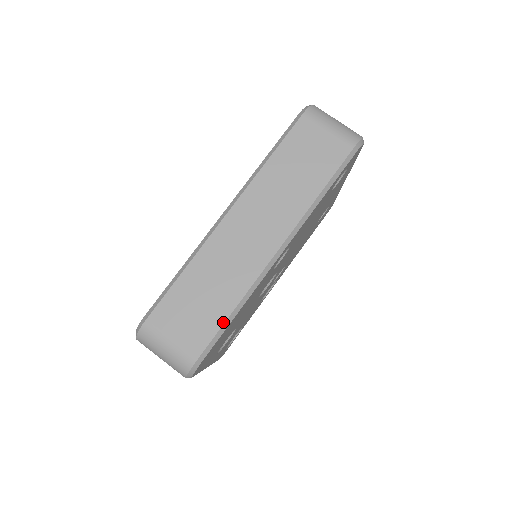
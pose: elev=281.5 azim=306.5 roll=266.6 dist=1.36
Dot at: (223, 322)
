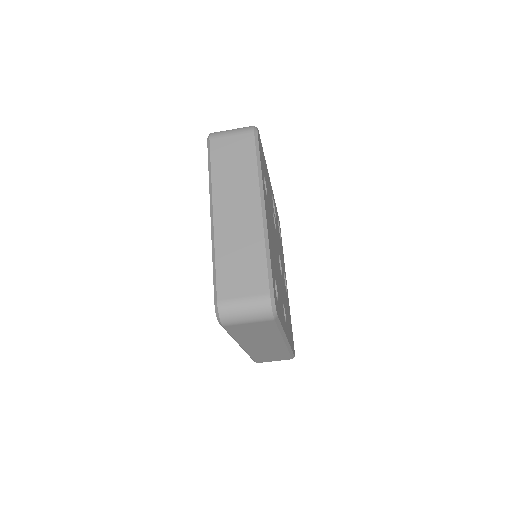
Dot at: (289, 355)
